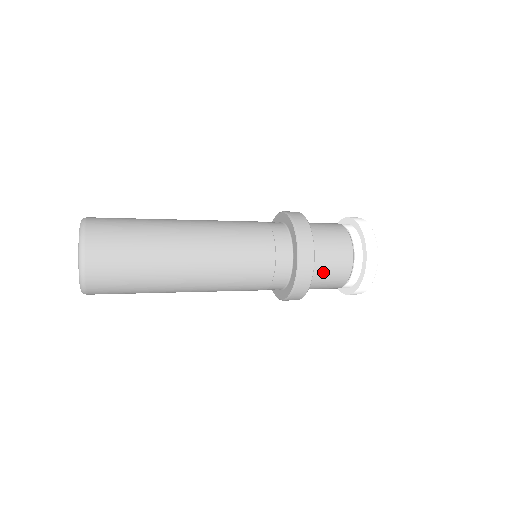
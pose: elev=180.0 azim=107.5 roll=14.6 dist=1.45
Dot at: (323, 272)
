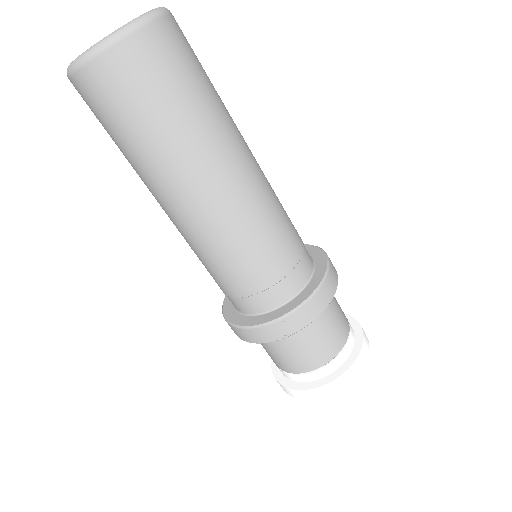
Dot at: (333, 299)
